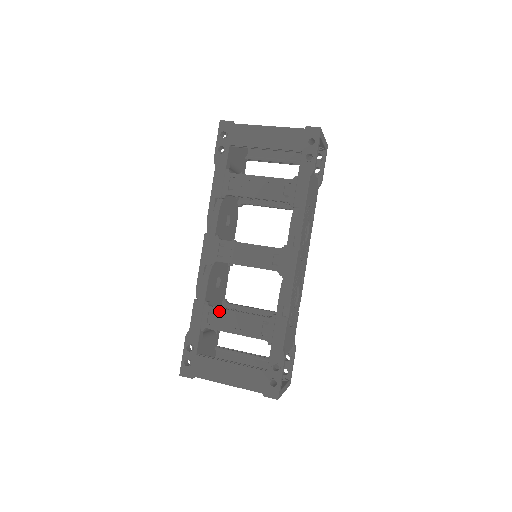
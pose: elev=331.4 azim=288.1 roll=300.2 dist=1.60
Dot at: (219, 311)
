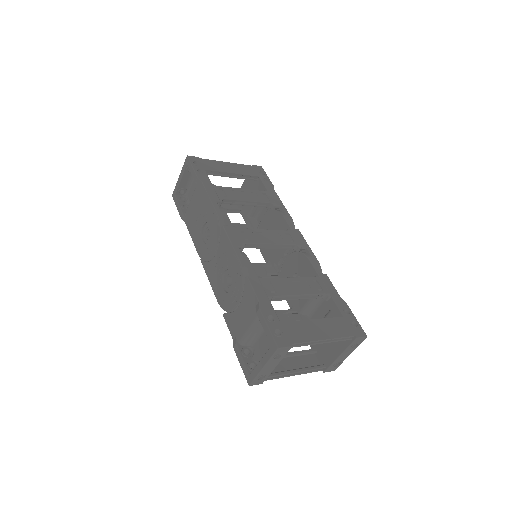
Dot at: (275, 280)
